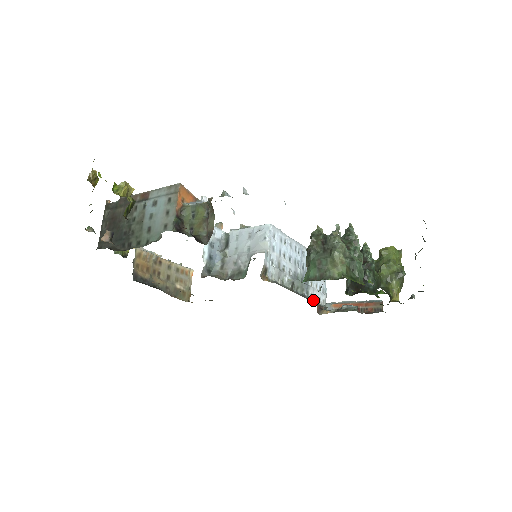
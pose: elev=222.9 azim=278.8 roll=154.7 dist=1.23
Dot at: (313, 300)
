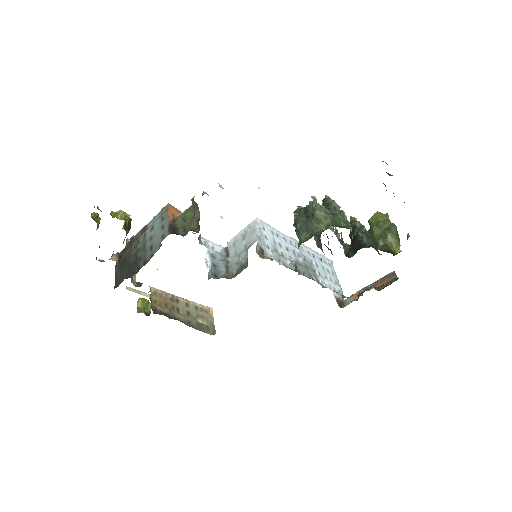
Dot at: (326, 287)
